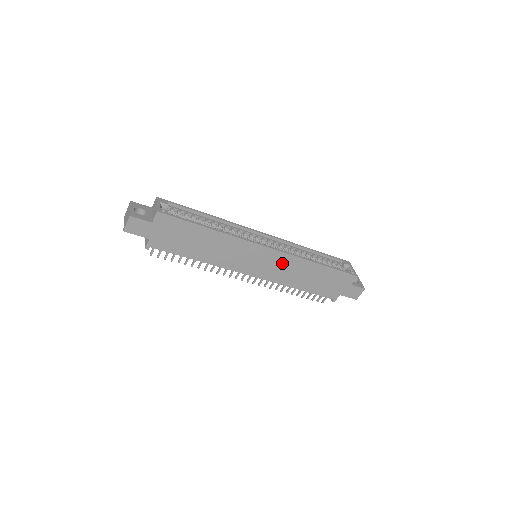
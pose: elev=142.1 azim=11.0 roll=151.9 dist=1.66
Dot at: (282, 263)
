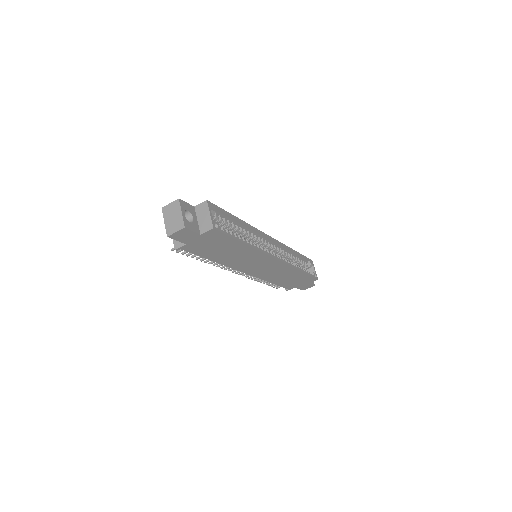
Dot at: (276, 268)
